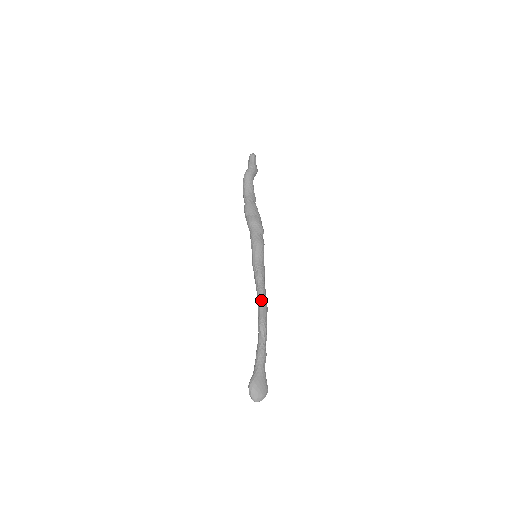
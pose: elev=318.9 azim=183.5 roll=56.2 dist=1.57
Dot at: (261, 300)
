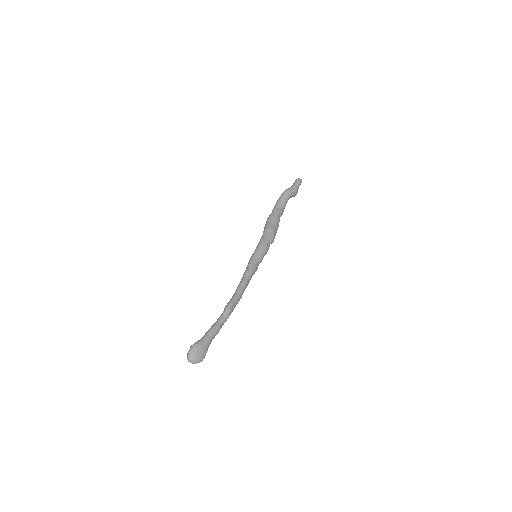
Dot at: (239, 289)
